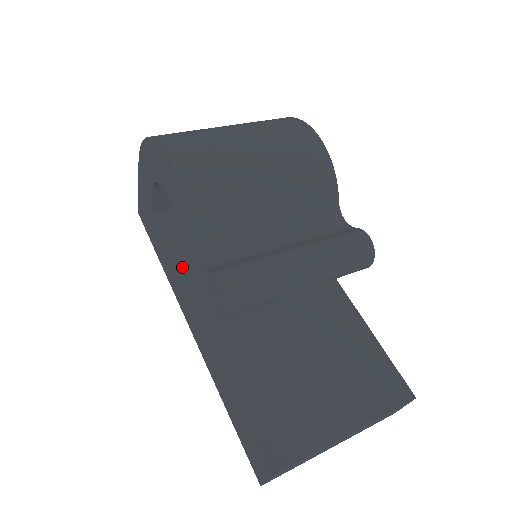
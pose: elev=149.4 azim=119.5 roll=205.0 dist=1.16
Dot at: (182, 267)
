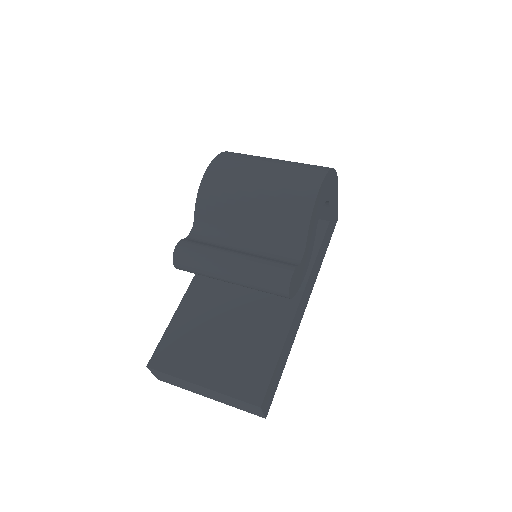
Dot at: occluded
